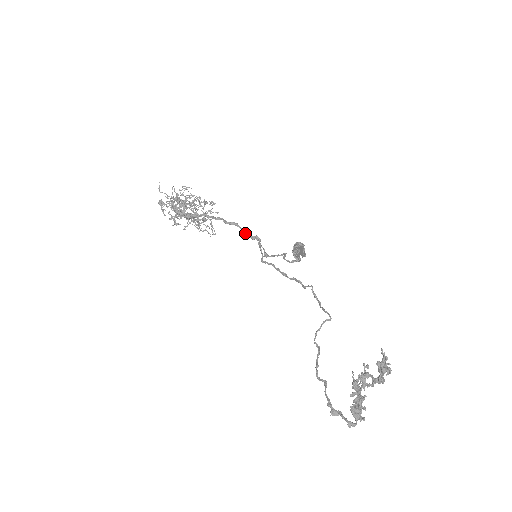
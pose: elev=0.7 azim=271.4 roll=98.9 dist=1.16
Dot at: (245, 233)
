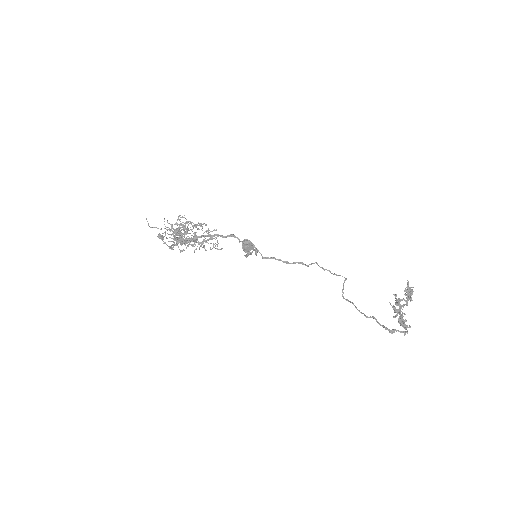
Dot at: (239, 241)
